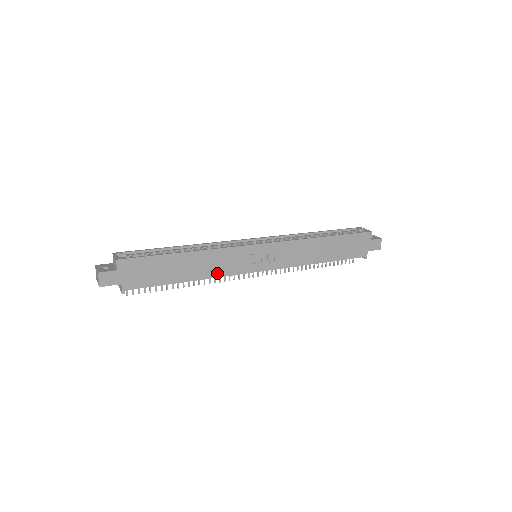
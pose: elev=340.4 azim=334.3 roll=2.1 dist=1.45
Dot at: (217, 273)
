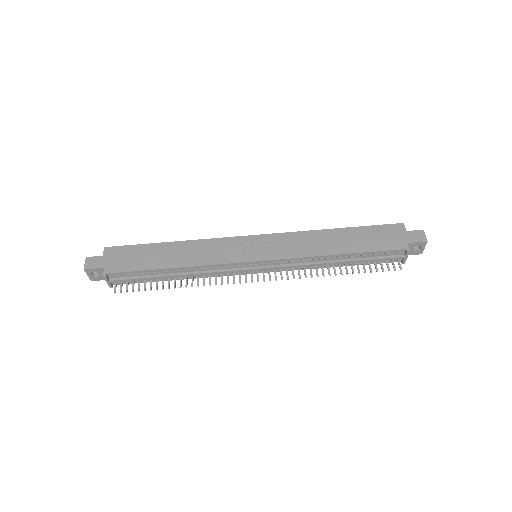
Dot at: (204, 261)
